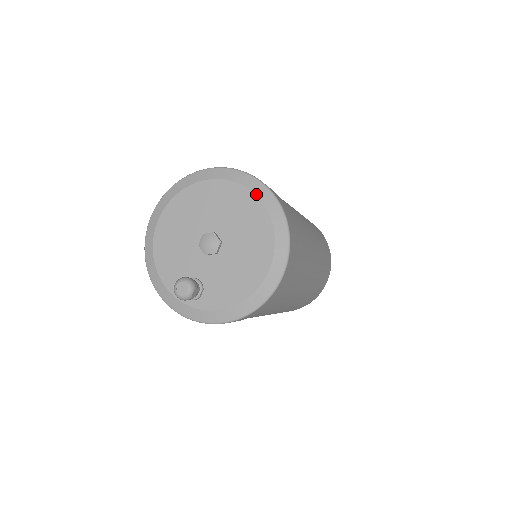
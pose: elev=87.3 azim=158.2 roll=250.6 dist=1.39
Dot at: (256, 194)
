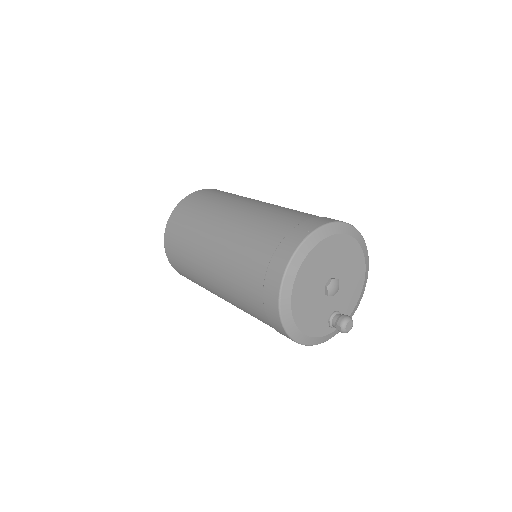
Dot at: (341, 233)
